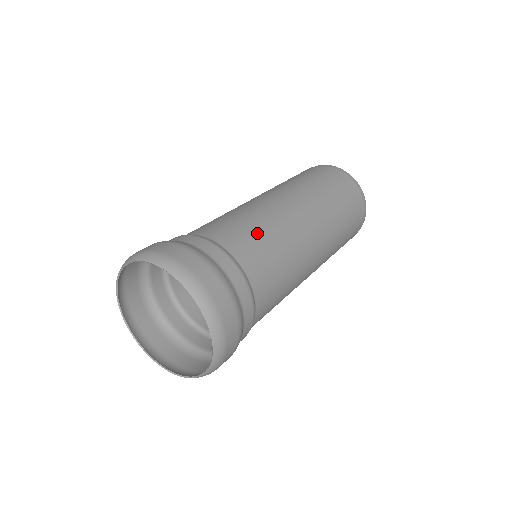
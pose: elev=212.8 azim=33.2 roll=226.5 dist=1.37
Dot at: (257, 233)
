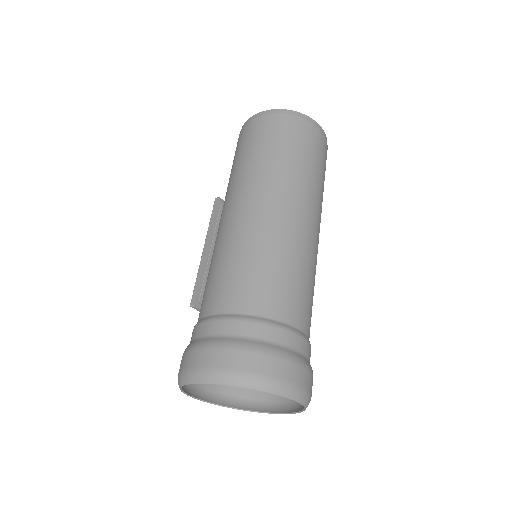
Dot at: (294, 280)
